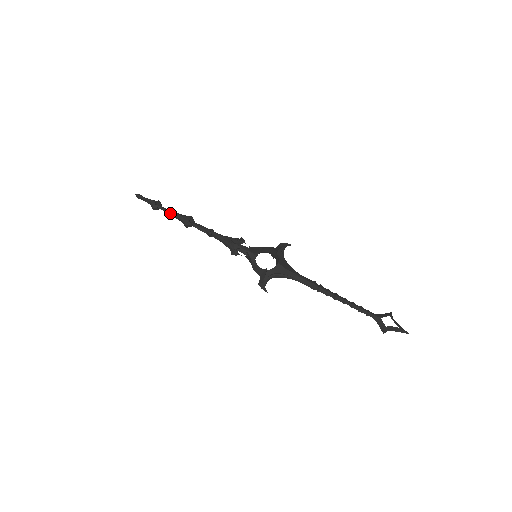
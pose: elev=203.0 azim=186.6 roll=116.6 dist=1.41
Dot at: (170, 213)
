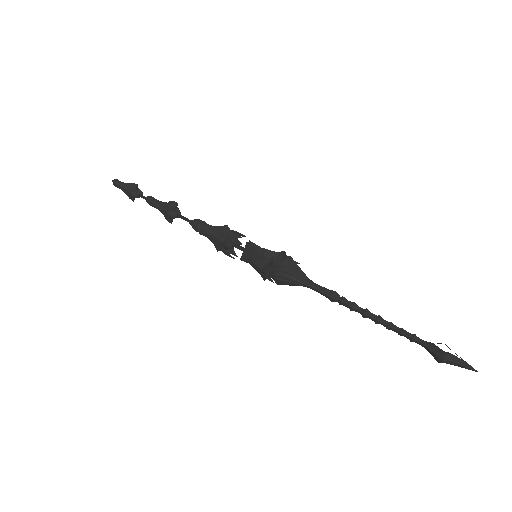
Dot at: (152, 200)
